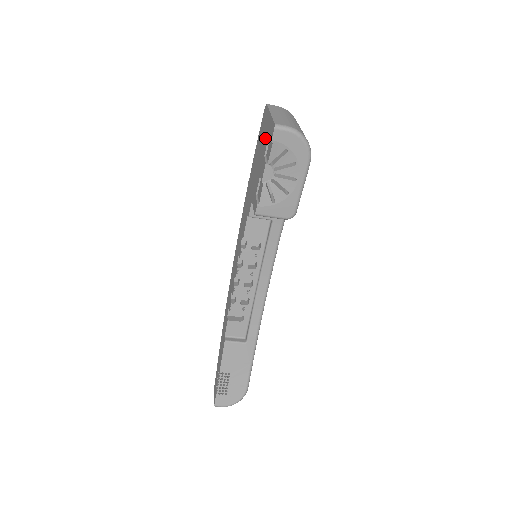
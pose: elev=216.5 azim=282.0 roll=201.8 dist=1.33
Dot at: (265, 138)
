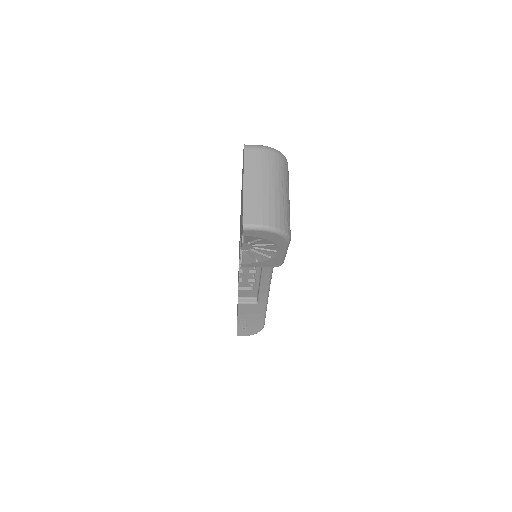
Dot at: (242, 202)
